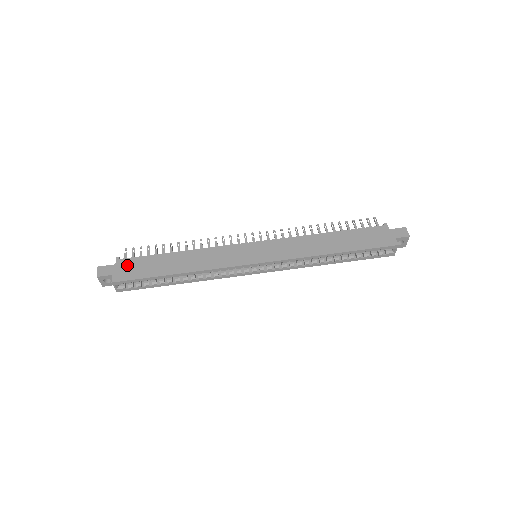
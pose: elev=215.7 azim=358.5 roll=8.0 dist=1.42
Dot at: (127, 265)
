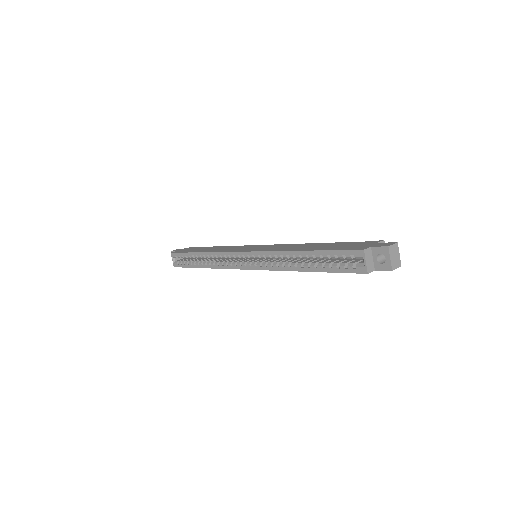
Dot at: occluded
